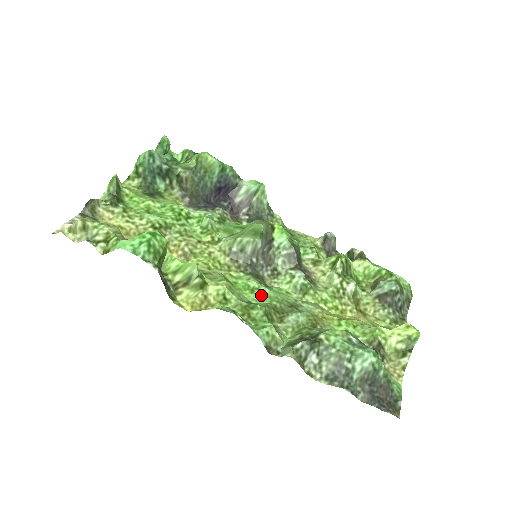
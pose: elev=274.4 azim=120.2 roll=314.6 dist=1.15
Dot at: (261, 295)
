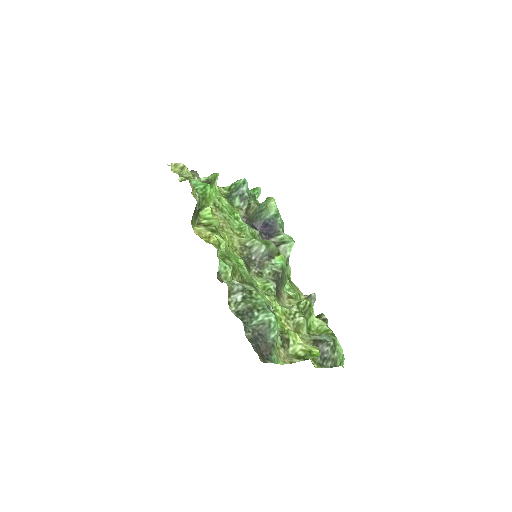
Dot at: (240, 267)
